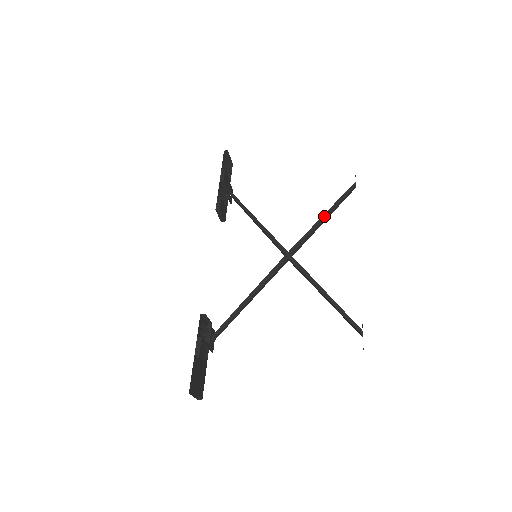
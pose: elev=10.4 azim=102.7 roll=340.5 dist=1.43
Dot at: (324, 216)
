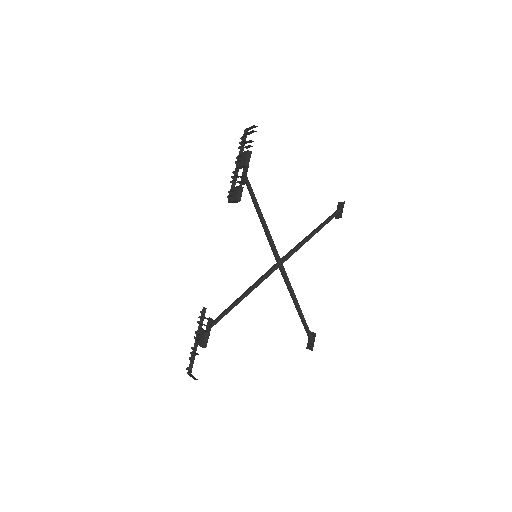
Dot at: (313, 234)
